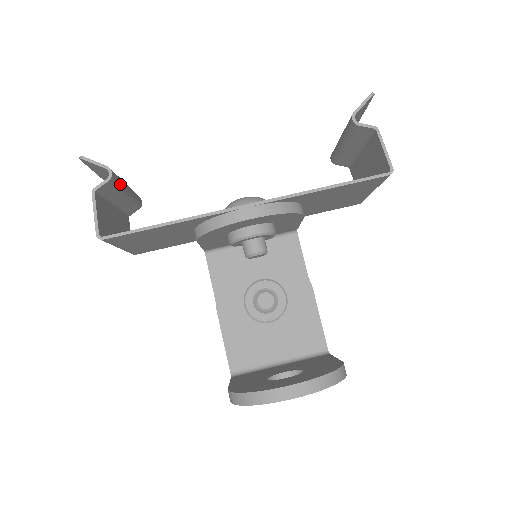
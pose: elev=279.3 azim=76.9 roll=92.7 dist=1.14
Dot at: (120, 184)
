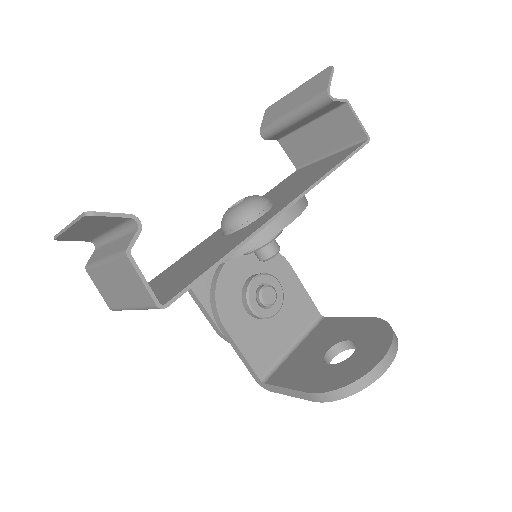
Dot at: (128, 231)
